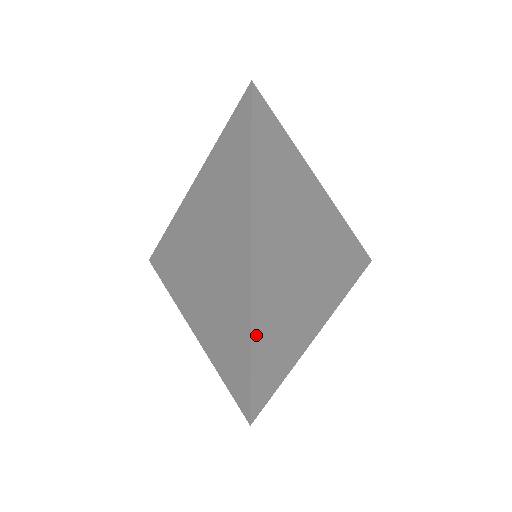
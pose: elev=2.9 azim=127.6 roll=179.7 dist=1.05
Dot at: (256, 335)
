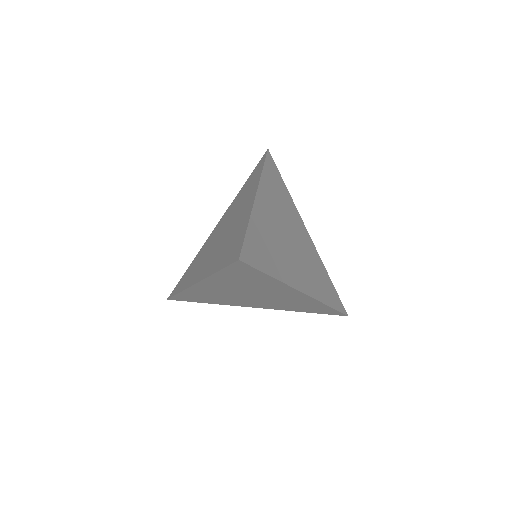
Dot at: (252, 227)
